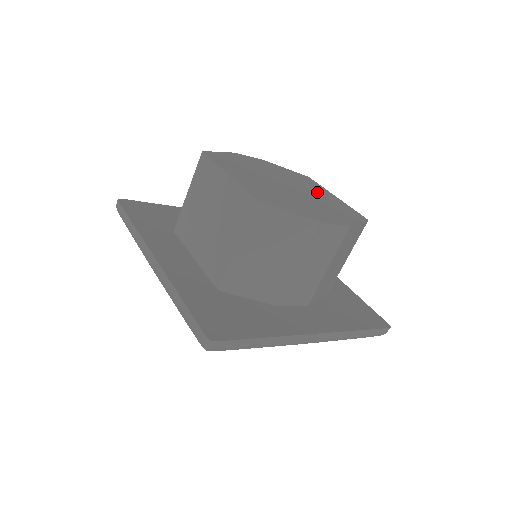
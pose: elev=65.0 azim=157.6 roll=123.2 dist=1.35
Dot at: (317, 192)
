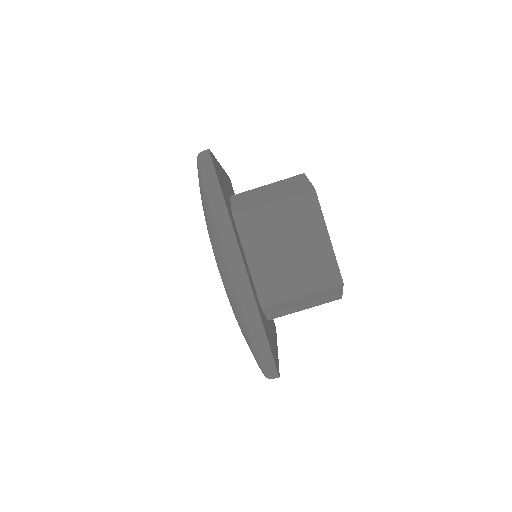
Dot at: occluded
